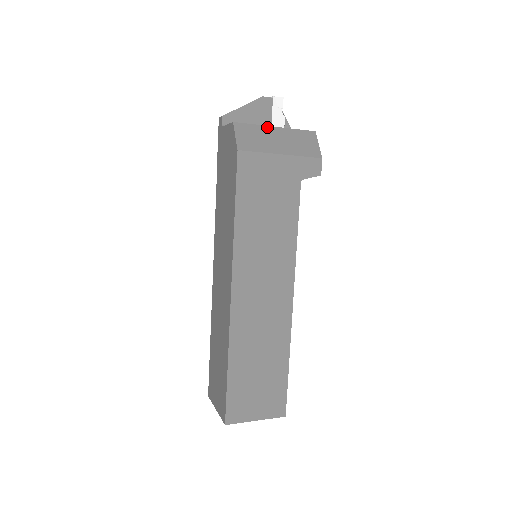
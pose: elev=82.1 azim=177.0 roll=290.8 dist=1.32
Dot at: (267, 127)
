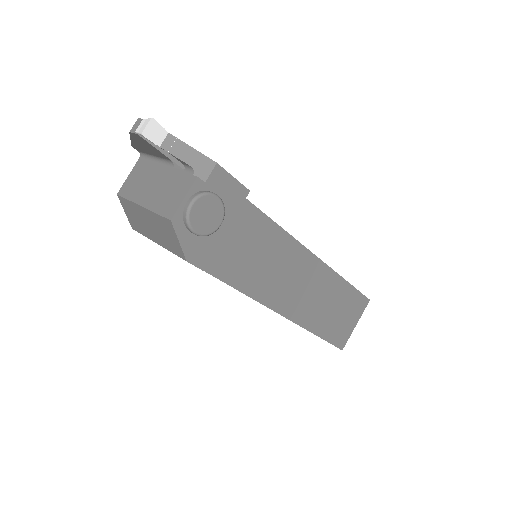
Dot at: (136, 205)
